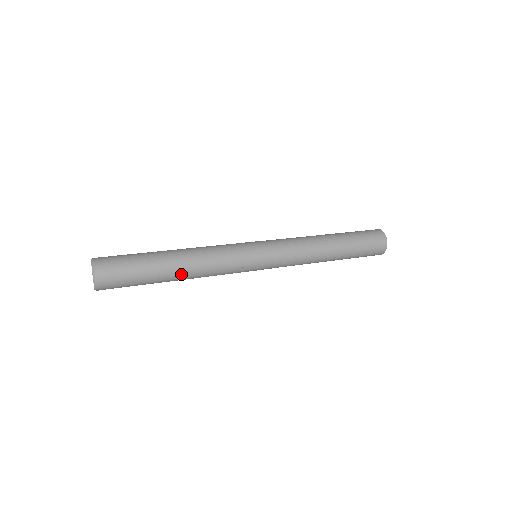
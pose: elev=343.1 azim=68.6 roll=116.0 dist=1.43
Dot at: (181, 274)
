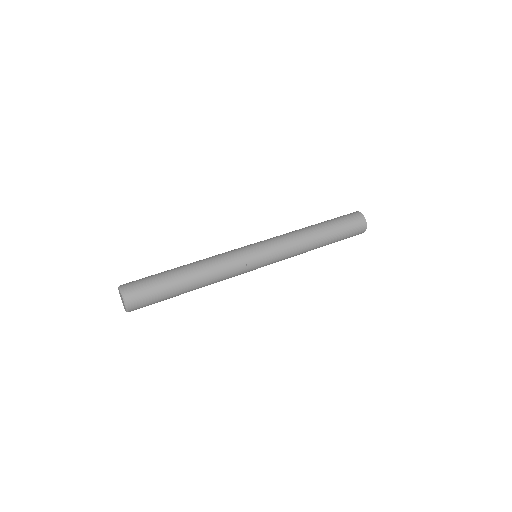
Dot at: (195, 279)
